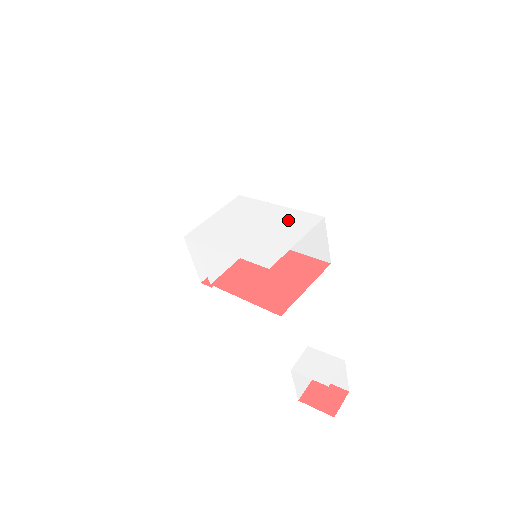
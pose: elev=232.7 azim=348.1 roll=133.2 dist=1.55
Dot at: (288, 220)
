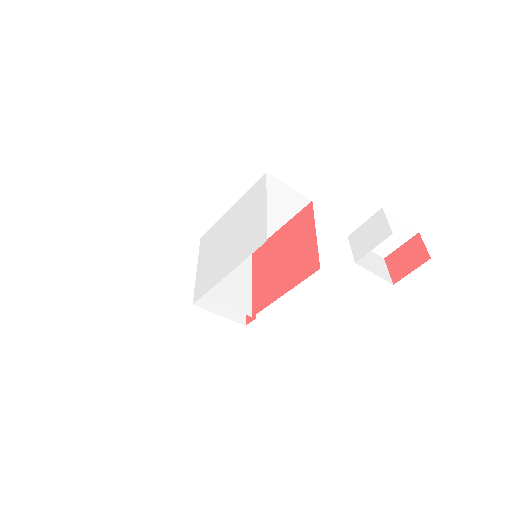
Dot at: (246, 205)
